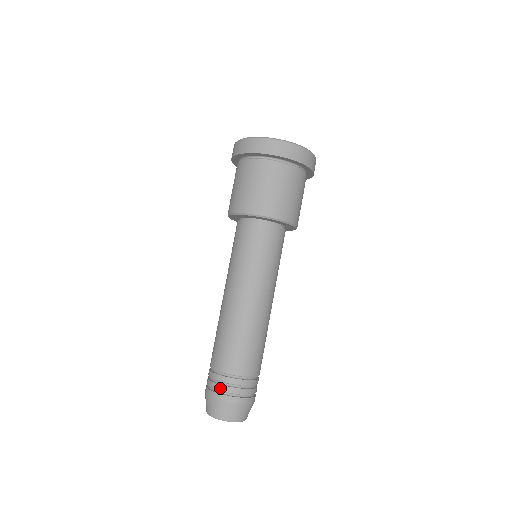
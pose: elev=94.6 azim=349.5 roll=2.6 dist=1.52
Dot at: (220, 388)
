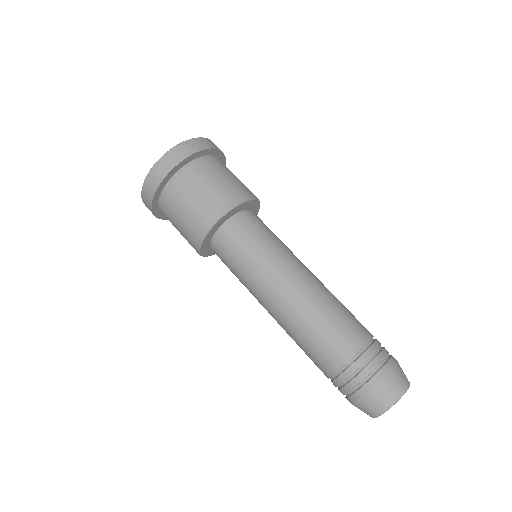
Dot at: (357, 381)
